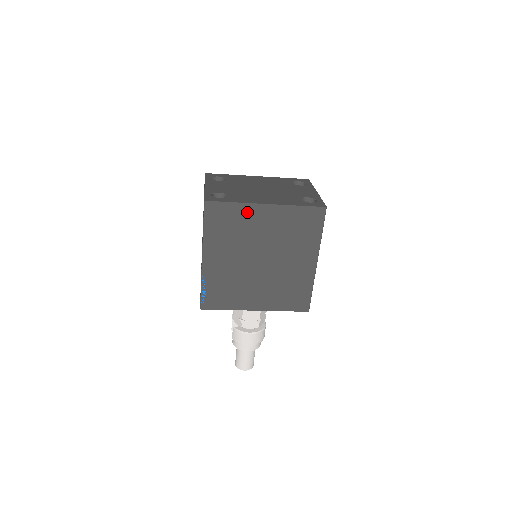
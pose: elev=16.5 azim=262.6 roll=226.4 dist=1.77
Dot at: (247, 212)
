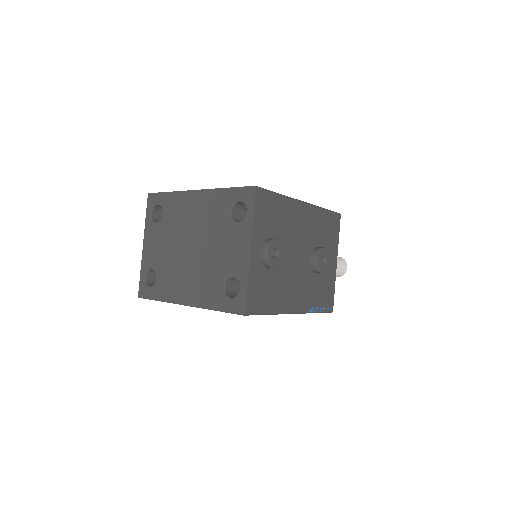
Dot at: occluded
